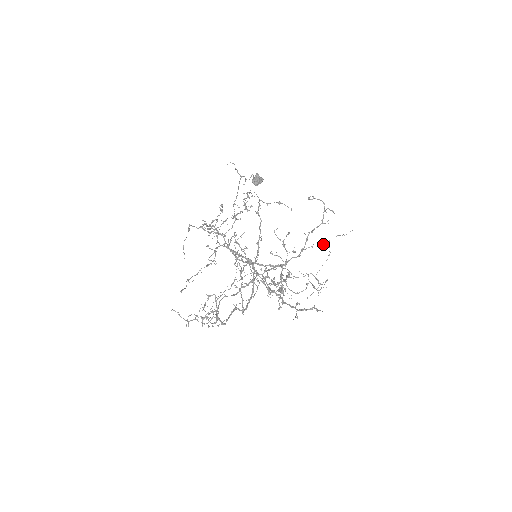
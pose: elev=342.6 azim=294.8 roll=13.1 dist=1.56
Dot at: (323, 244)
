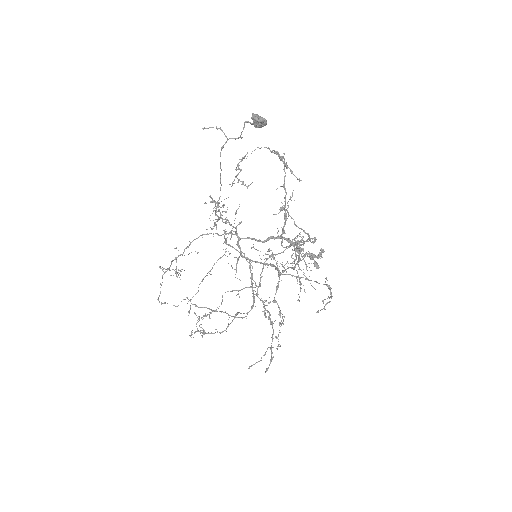
Dot at: (299, 280)
